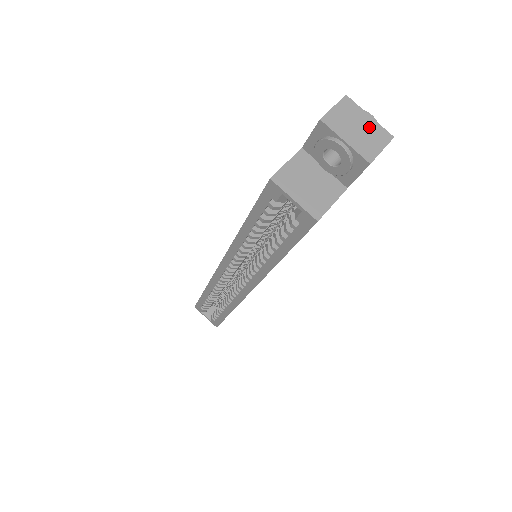
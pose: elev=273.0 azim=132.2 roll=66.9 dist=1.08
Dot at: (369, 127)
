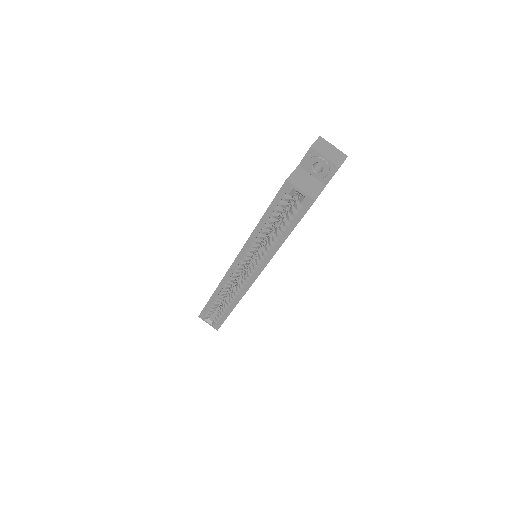
Dot at: (335, 151)
